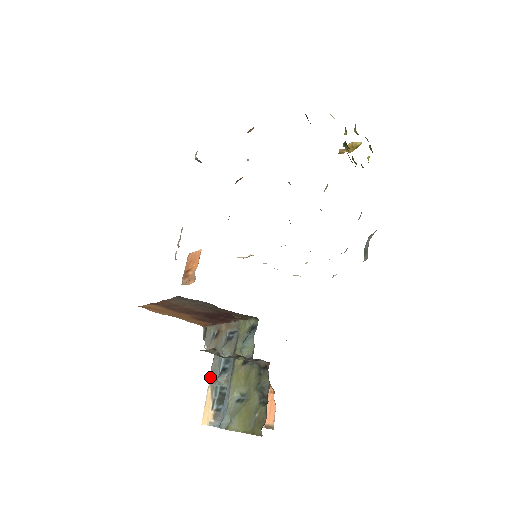
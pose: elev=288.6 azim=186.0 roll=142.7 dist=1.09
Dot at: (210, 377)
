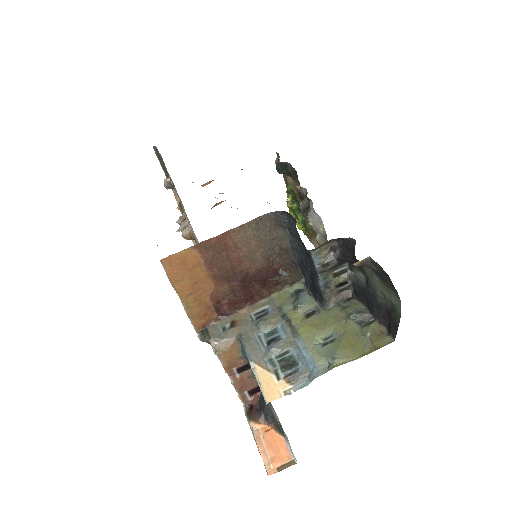
Dot at: (250, 357)
